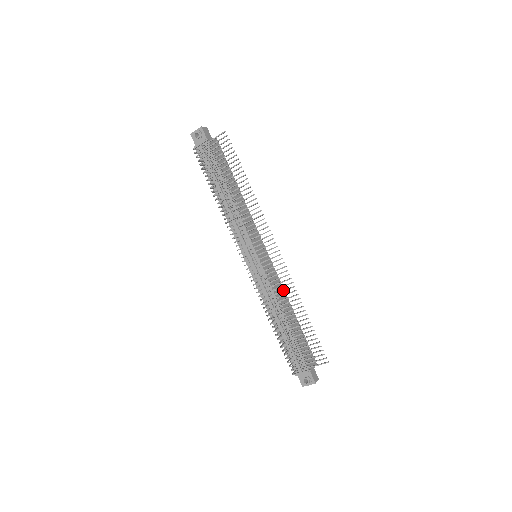
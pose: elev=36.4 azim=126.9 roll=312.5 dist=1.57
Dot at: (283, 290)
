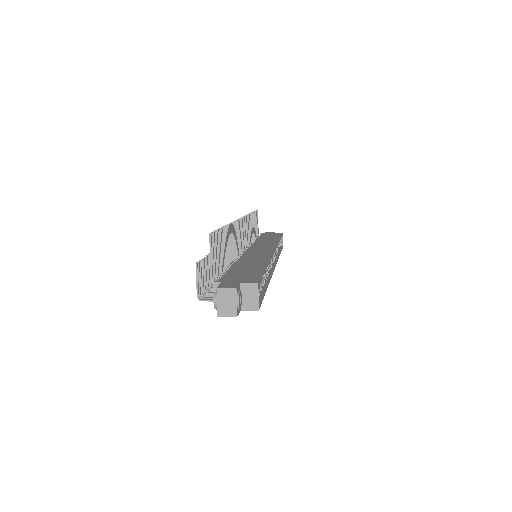
Dot at: (233, 240)
